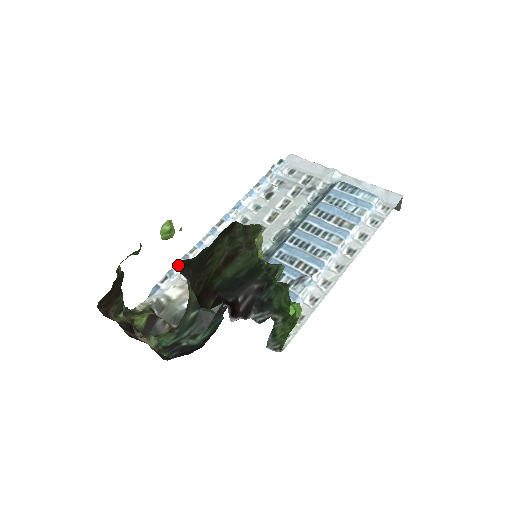
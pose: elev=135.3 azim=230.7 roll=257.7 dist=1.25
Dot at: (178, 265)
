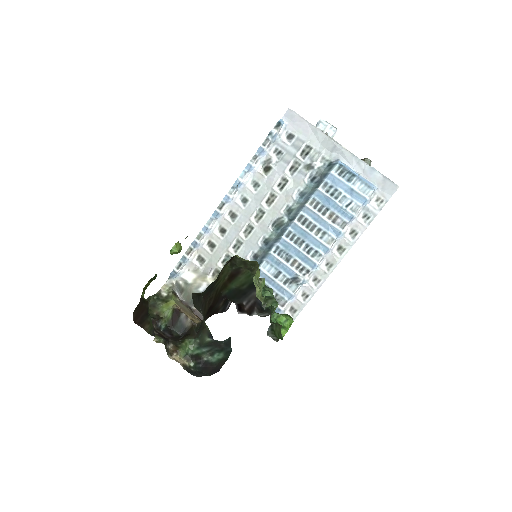
Dot at: (189, 252)
